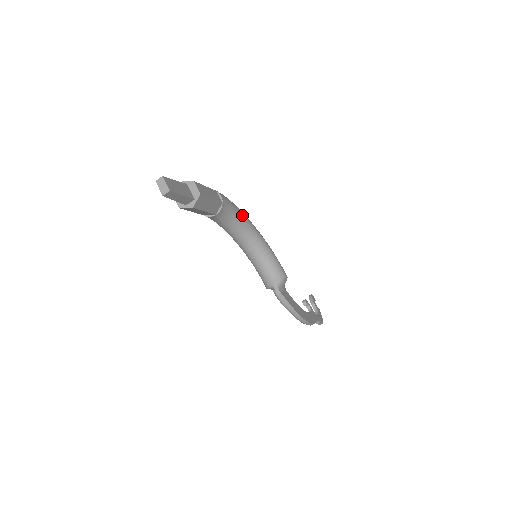
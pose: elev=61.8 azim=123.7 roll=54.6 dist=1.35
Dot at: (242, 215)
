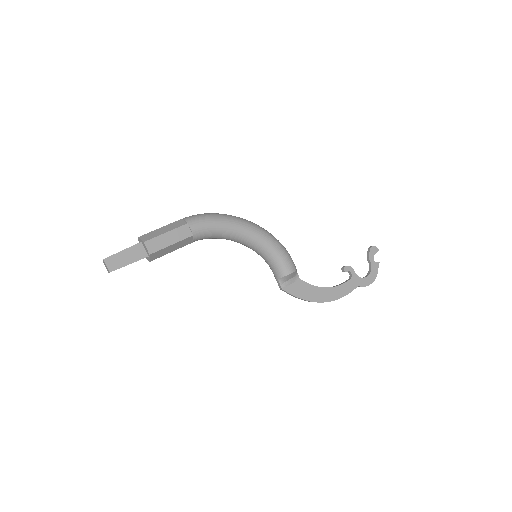
Dot at: (229, 228)
